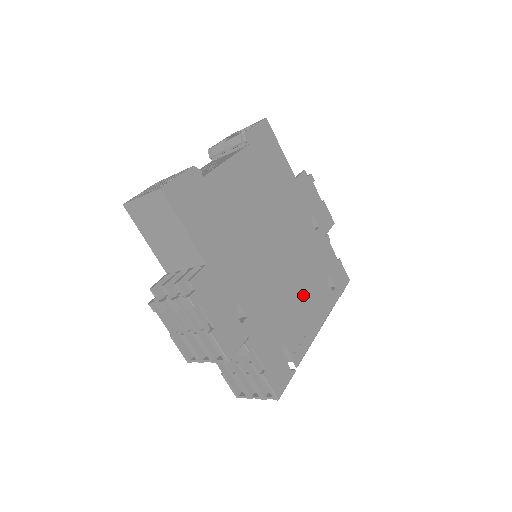
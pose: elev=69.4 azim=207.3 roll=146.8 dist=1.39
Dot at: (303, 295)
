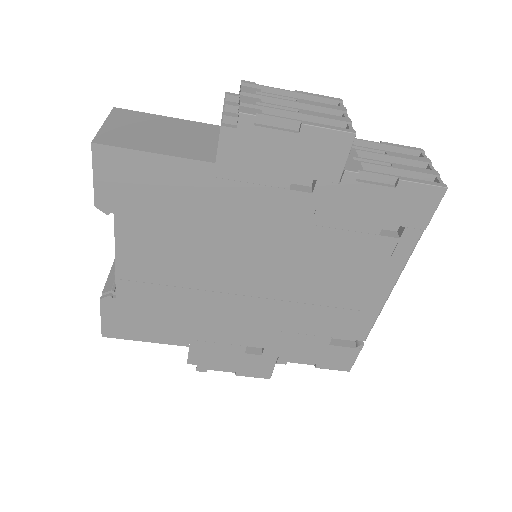
Dot at: (334, 284)
